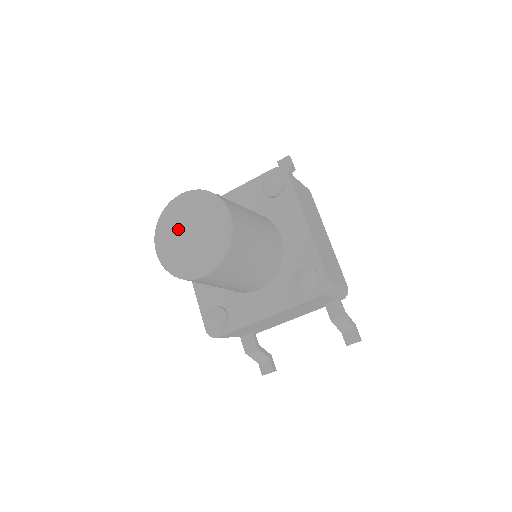
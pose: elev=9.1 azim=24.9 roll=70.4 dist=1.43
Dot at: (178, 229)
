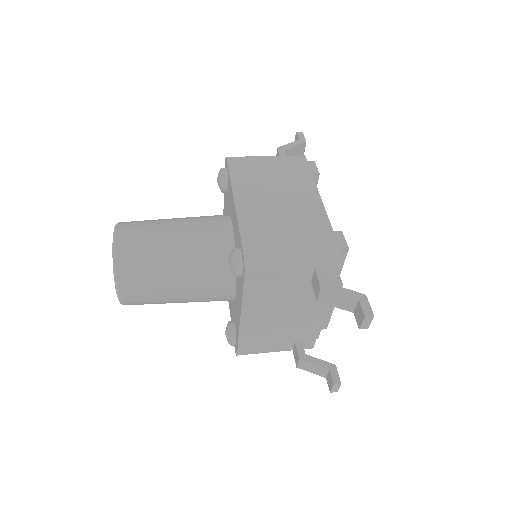
Dot at: occluded
